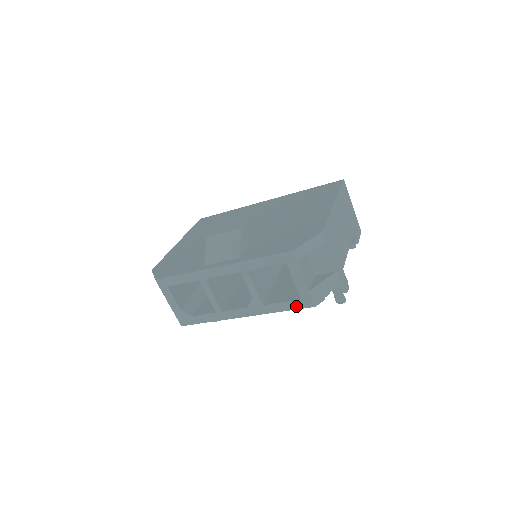
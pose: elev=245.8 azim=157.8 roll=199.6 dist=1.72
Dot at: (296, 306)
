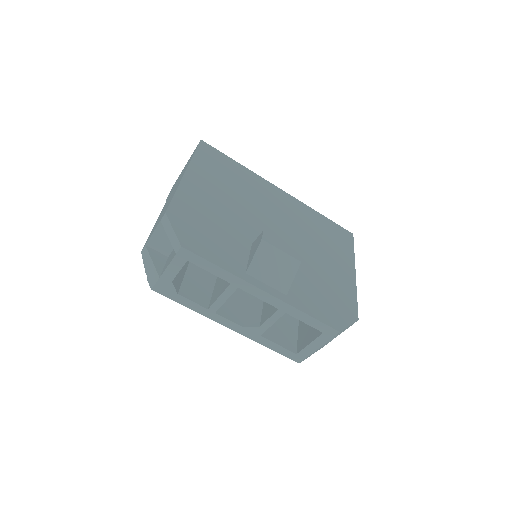
Dot at: (286, 354)
